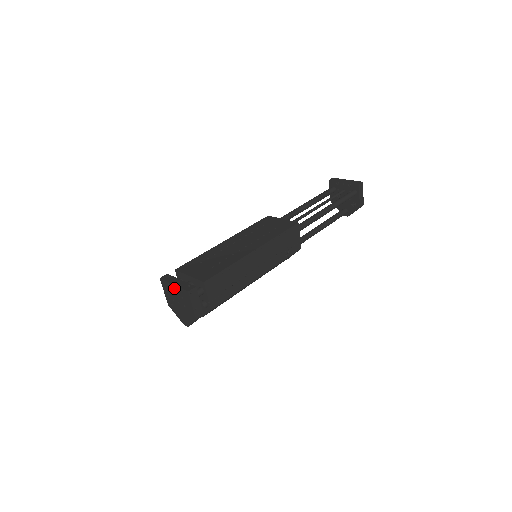
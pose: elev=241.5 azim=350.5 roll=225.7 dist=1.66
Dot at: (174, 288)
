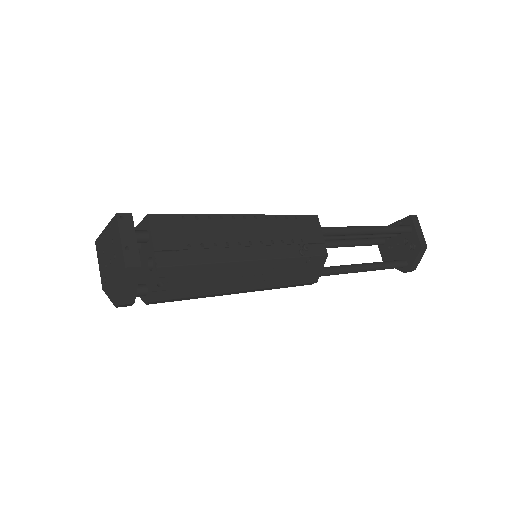
Dot at: (105, 235)
